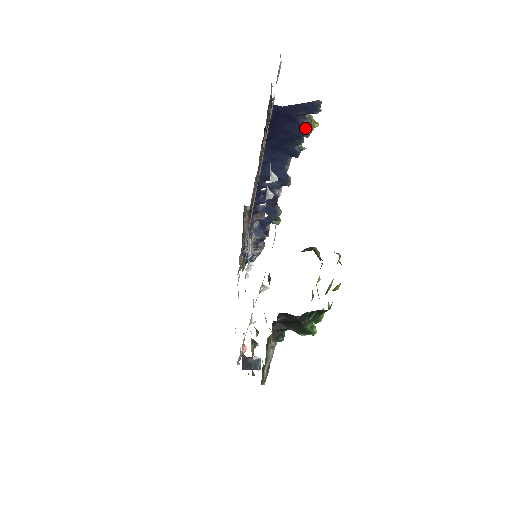
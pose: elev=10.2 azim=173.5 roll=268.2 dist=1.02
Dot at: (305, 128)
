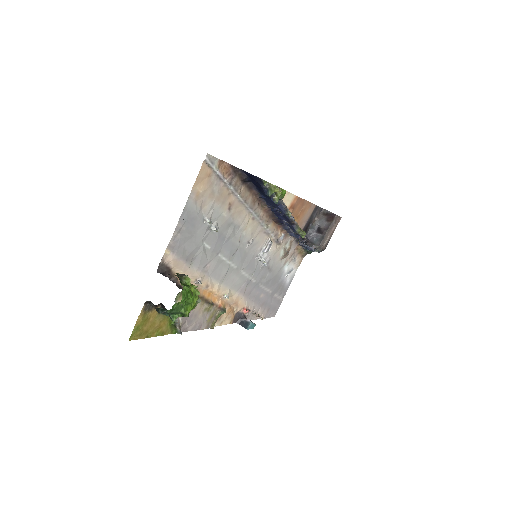
Dot at: (266, 190)
